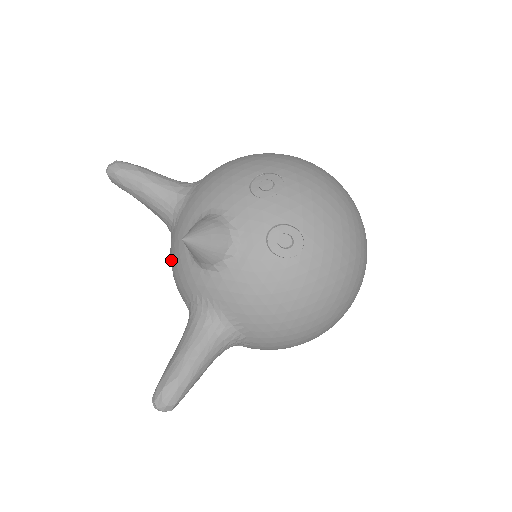
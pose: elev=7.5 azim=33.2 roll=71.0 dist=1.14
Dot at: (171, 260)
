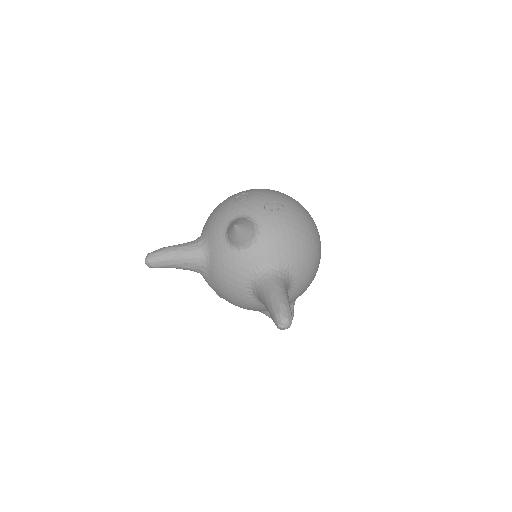
Dot at: (221, 275)
